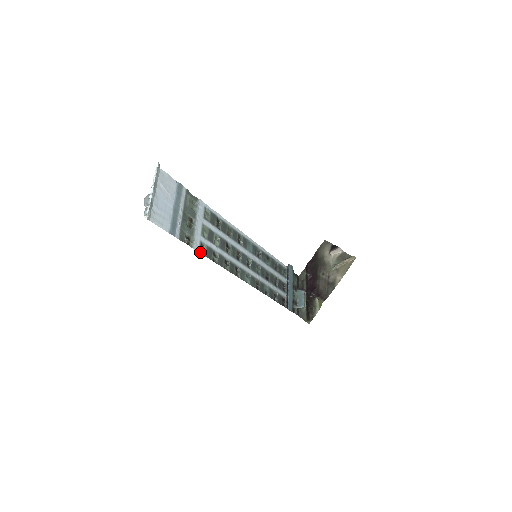
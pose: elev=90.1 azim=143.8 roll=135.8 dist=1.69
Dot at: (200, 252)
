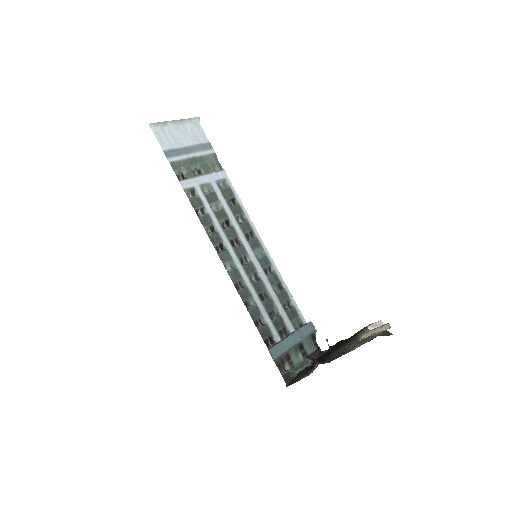
Dot at: (186, 192)
